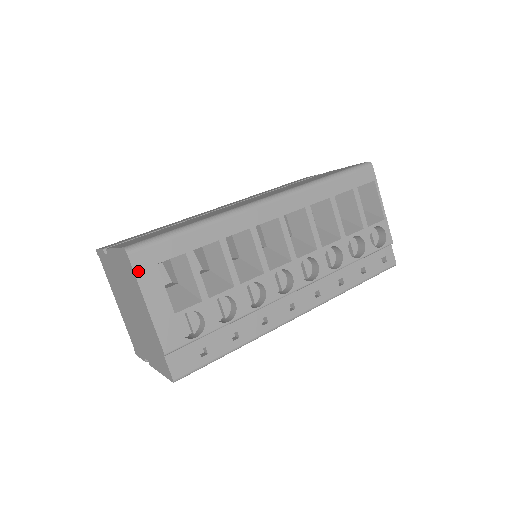
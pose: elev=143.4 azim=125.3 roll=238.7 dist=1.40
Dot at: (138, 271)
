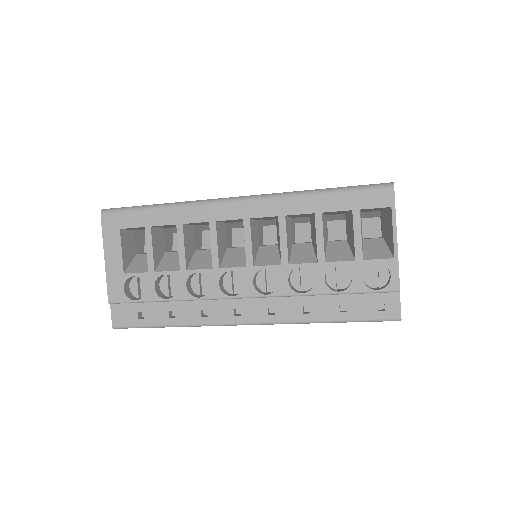
Dot at: (105, 230)
